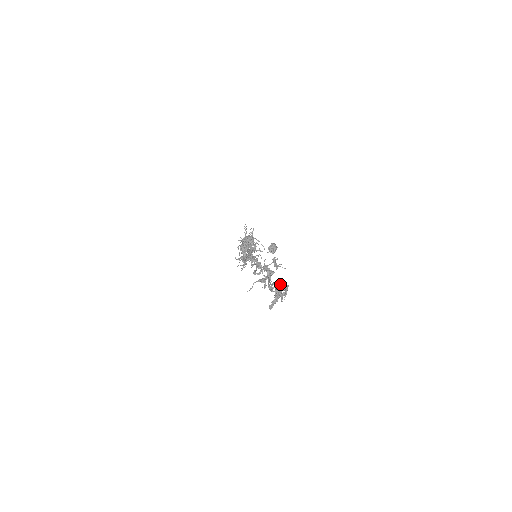
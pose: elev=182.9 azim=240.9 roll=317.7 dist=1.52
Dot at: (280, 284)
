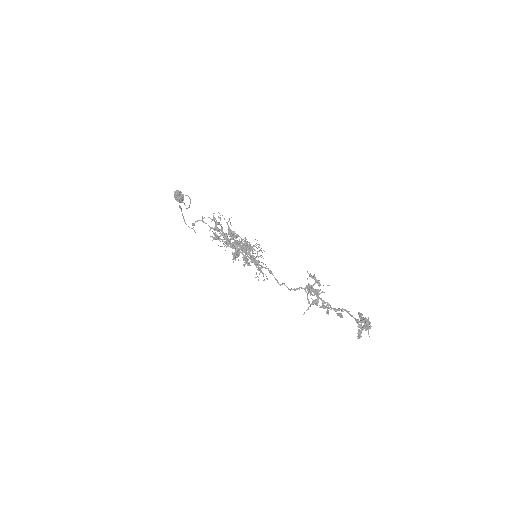
Dot at: (360, 316)
